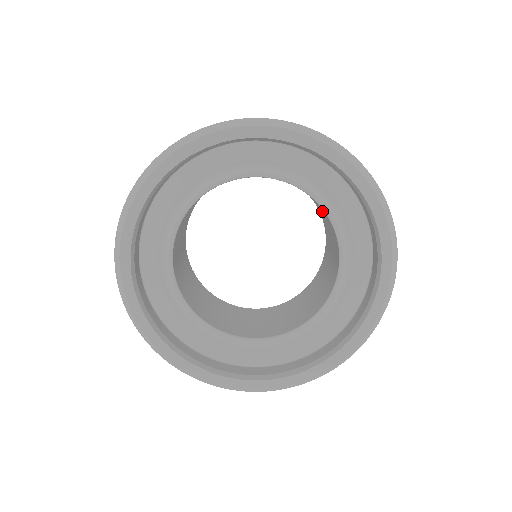
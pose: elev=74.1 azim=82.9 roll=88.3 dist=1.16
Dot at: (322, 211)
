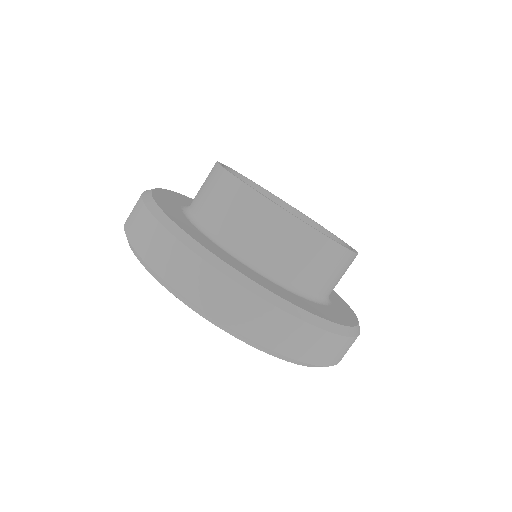
Dot at: occluded
